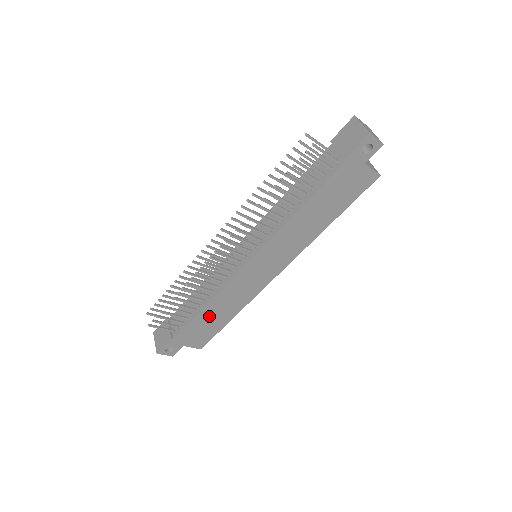
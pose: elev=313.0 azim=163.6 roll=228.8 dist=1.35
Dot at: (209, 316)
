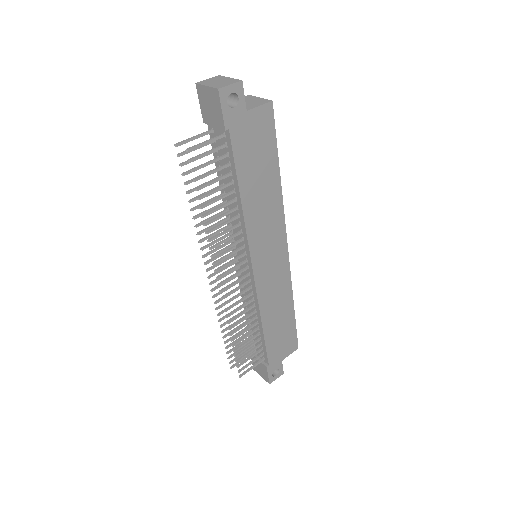
Dot at: (274, 327)
